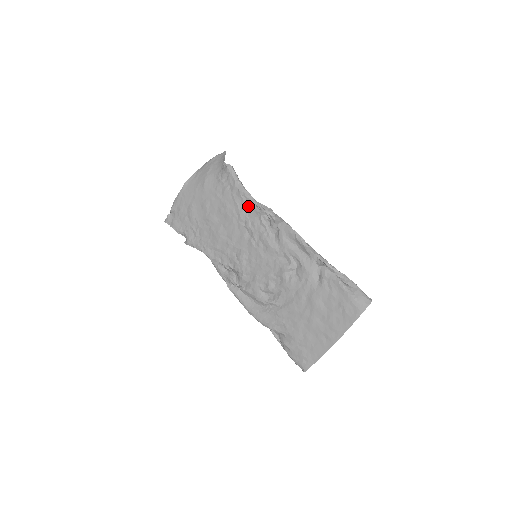
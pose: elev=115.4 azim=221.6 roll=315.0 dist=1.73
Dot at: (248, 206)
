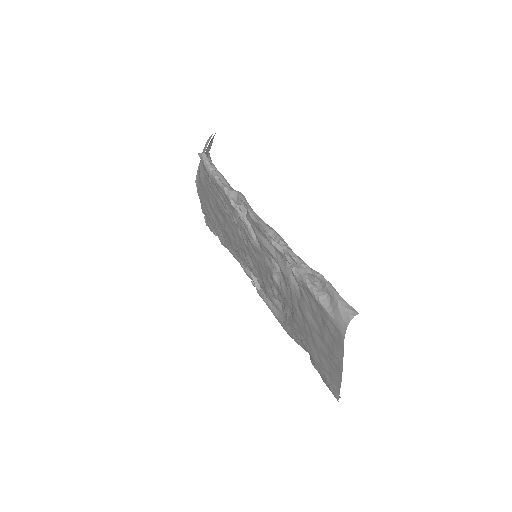
Dot at: (226, 199)
